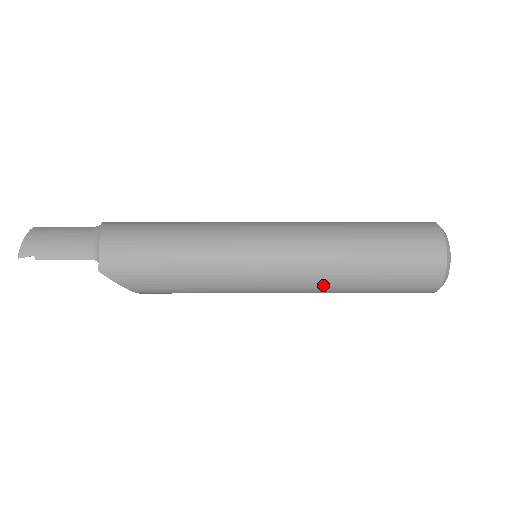
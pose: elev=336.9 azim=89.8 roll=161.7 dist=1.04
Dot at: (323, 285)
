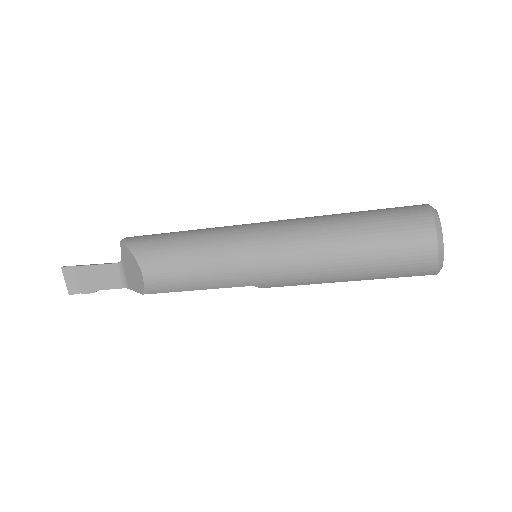
Dot at: (311, 232)
